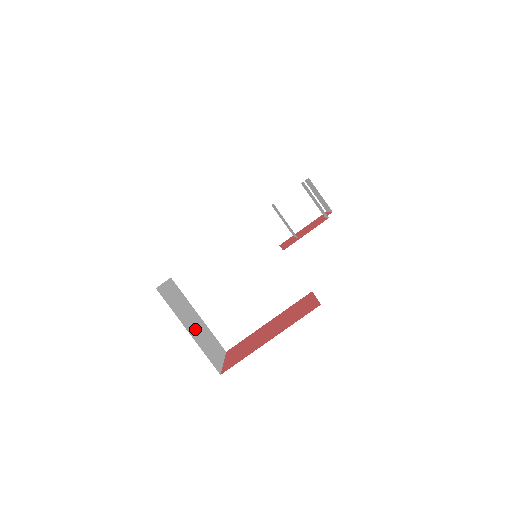
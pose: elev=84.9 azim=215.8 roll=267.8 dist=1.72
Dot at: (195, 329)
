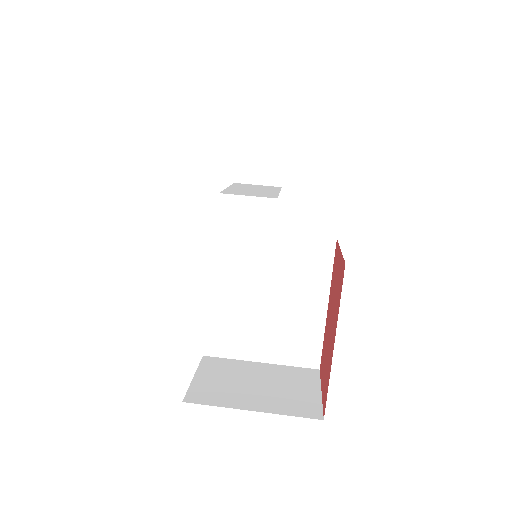
Dot at: (261, 393)
